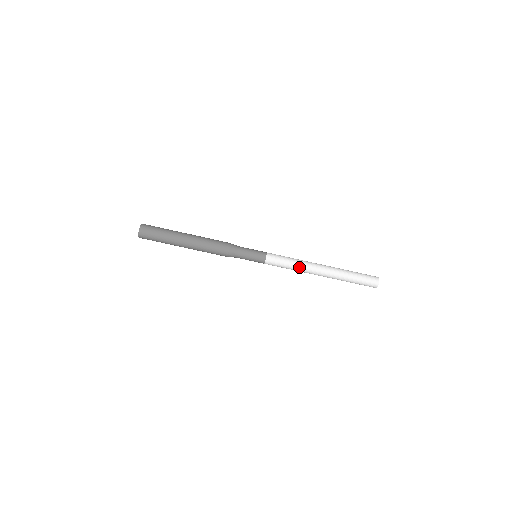
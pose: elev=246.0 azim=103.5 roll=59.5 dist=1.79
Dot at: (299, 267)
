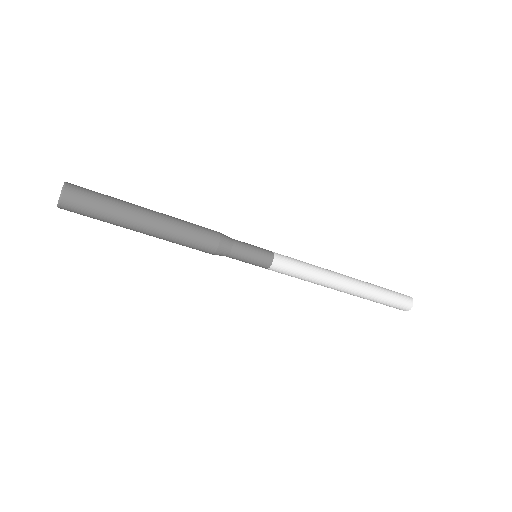
Dot at: (315, 281)
